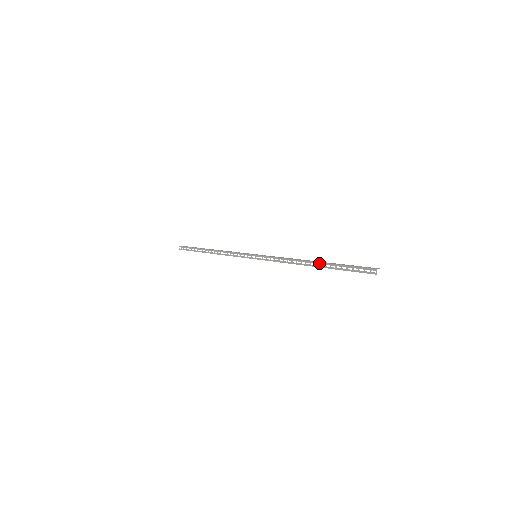
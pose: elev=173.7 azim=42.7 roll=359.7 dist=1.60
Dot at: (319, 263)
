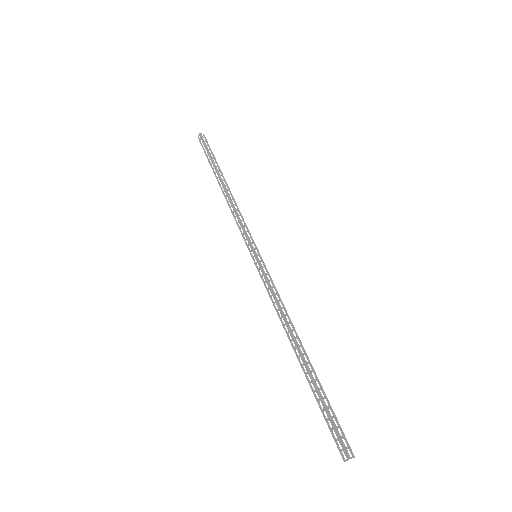
Dot at: (303, 361)
